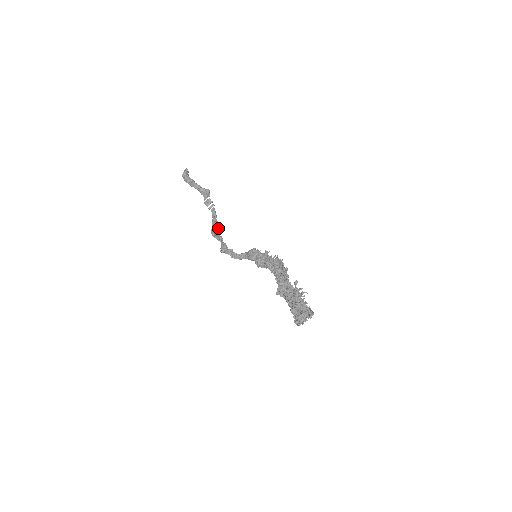
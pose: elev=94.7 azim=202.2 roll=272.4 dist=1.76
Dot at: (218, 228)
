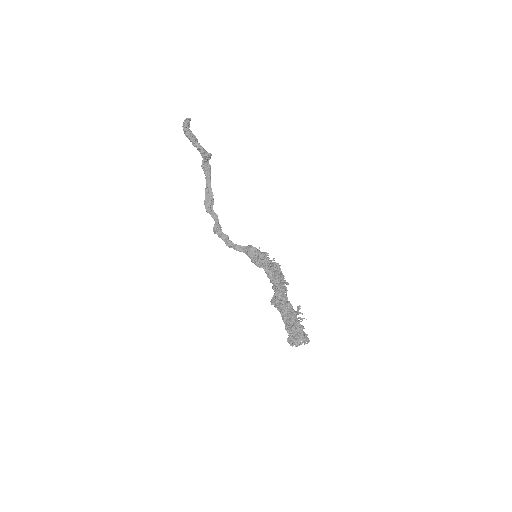
Dot at: (213, 201)
